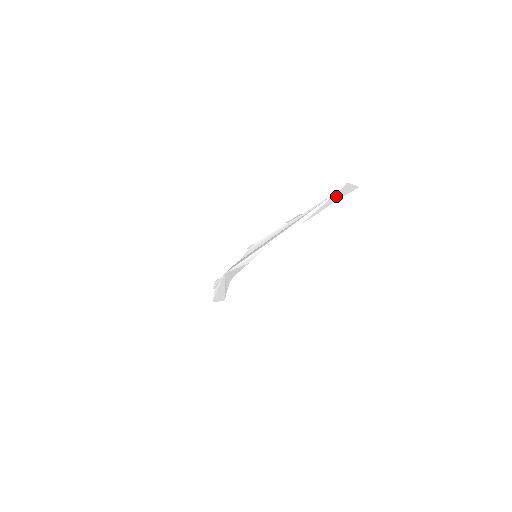
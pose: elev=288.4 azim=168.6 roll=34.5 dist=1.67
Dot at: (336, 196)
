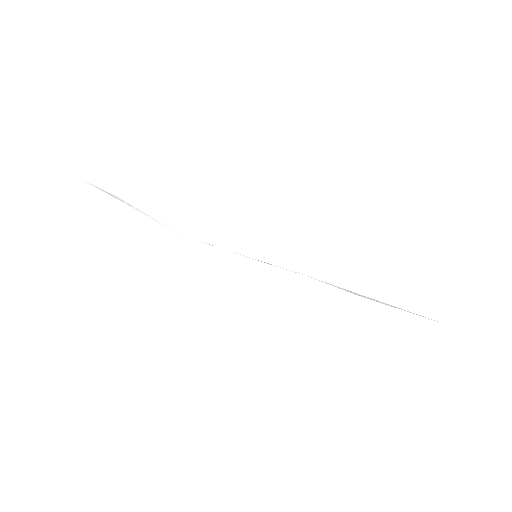
Dot at: occluded
